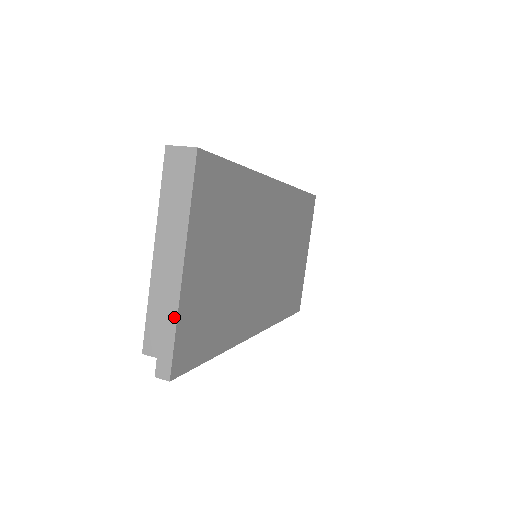
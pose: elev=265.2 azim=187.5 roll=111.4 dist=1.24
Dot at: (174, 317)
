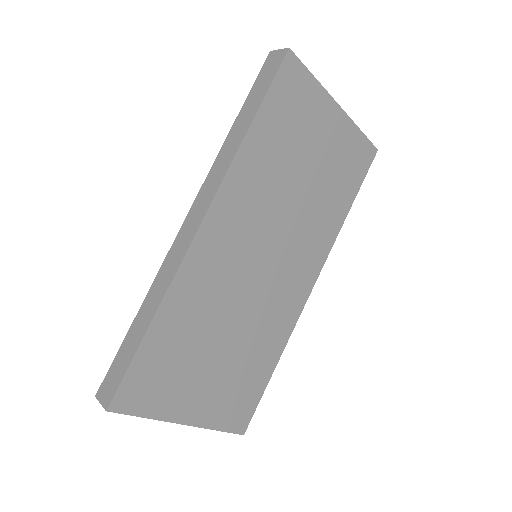
Dot at: (210, 429)
